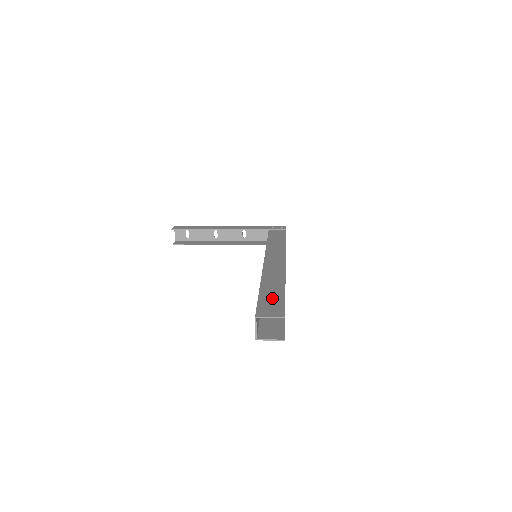
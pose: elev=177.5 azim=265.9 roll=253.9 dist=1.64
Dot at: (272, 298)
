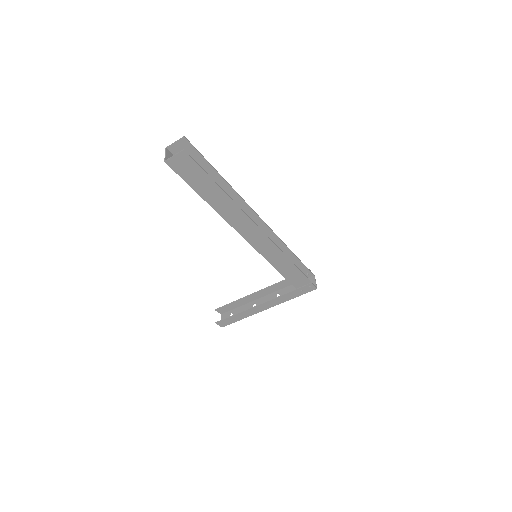
Dot at: occluded
